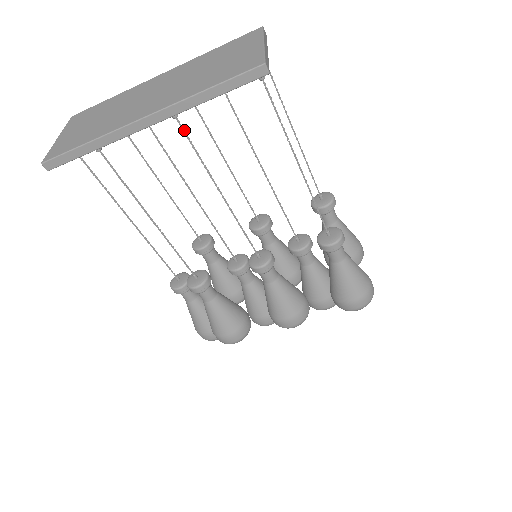
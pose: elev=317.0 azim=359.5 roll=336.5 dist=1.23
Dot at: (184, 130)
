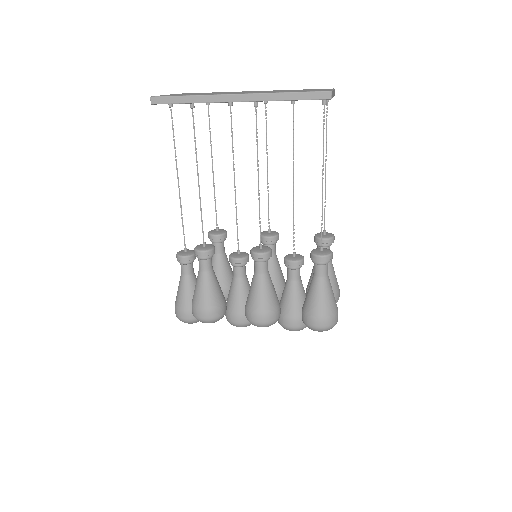
Dot at: occluded
